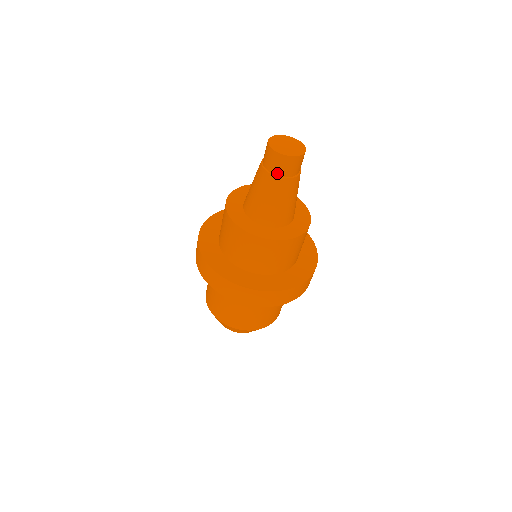
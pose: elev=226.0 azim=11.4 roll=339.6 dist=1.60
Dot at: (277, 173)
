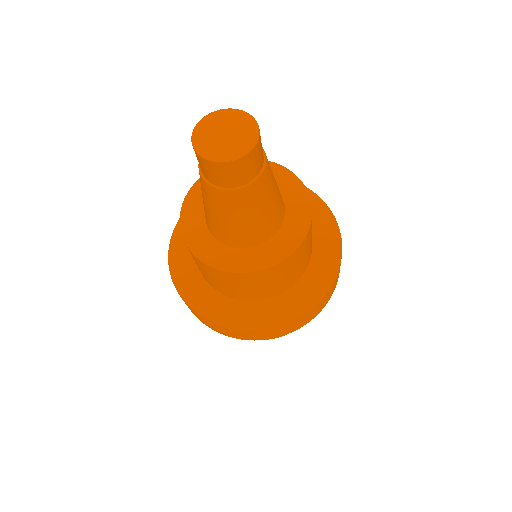
Dot at: (204, 174)
